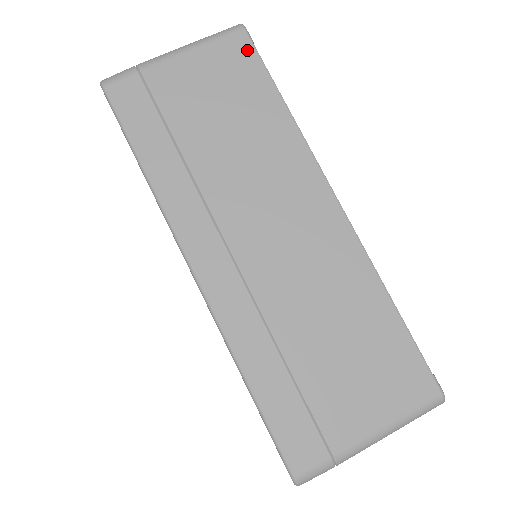
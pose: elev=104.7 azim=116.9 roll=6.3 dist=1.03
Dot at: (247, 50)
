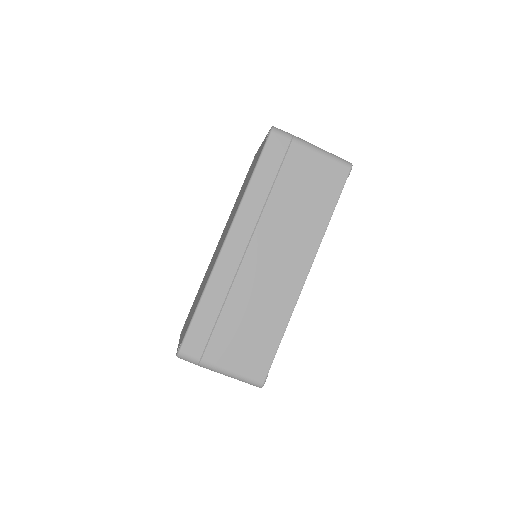
Dot at: (342, 178)
